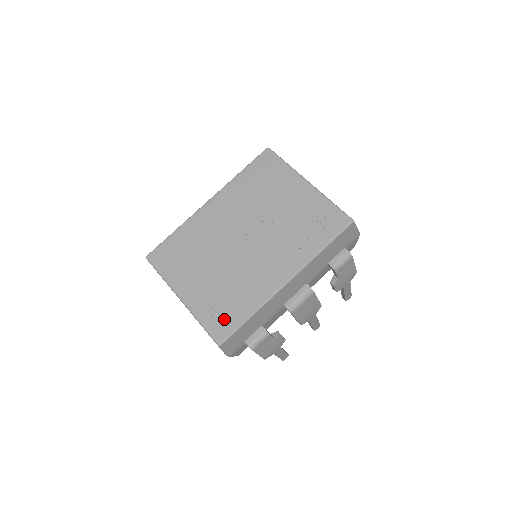
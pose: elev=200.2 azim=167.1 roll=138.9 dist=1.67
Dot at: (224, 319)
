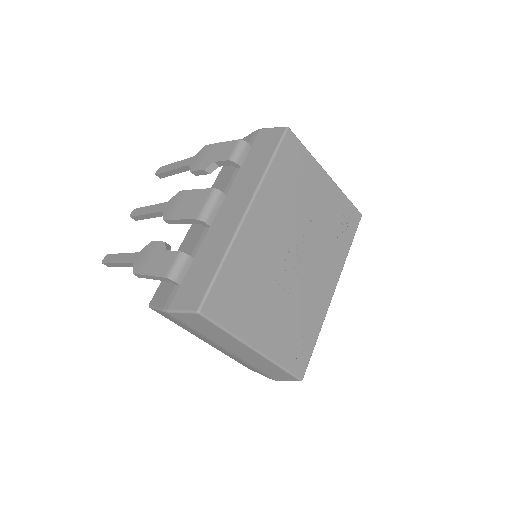
Dot at: (300, 352)
